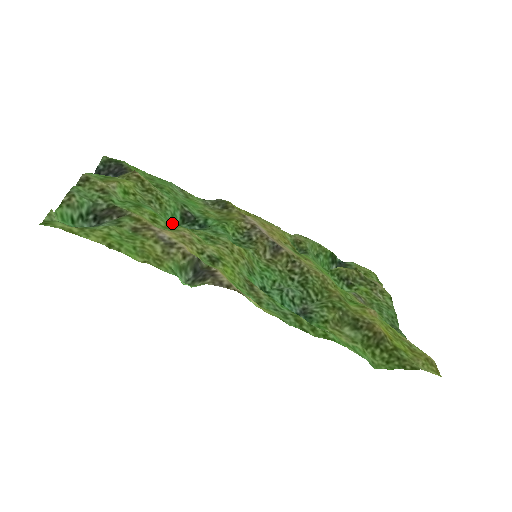
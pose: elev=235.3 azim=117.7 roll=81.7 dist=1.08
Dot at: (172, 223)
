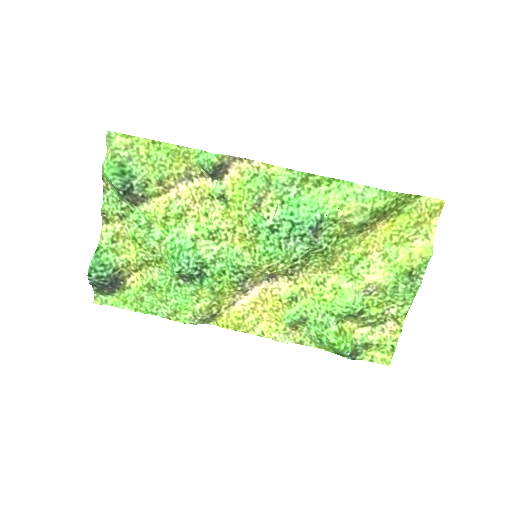
Dot at: (177, 243)
